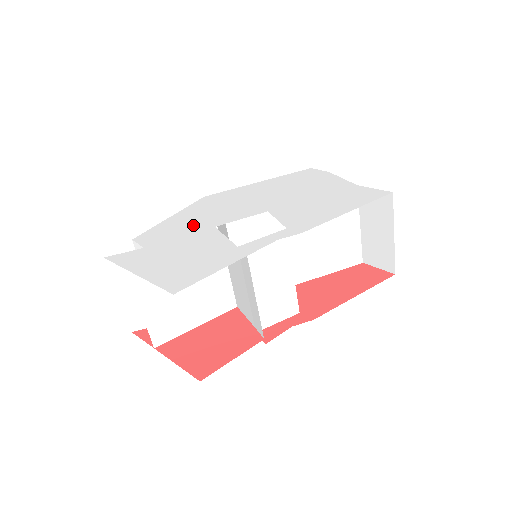
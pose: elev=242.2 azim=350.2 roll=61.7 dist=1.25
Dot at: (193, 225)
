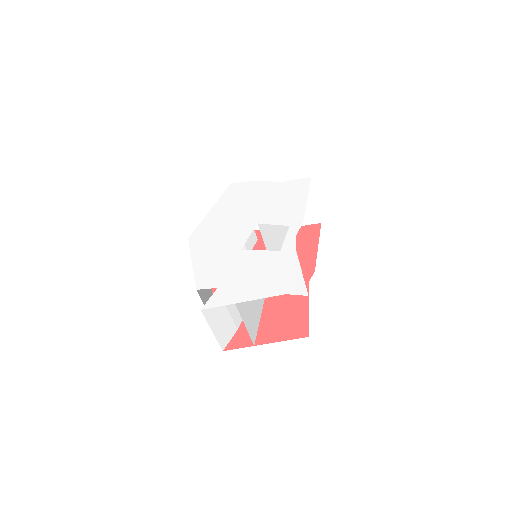
Dot at: (223, 257)
